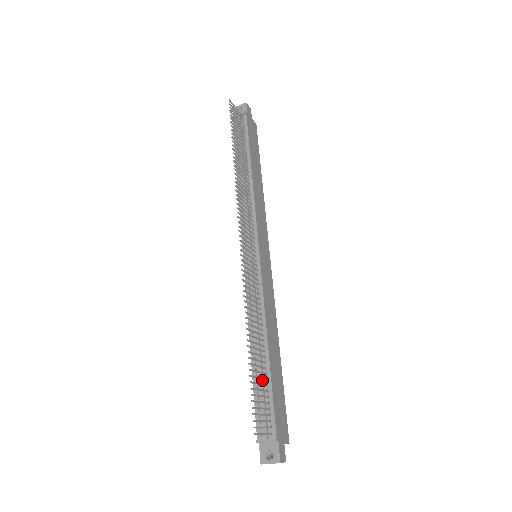
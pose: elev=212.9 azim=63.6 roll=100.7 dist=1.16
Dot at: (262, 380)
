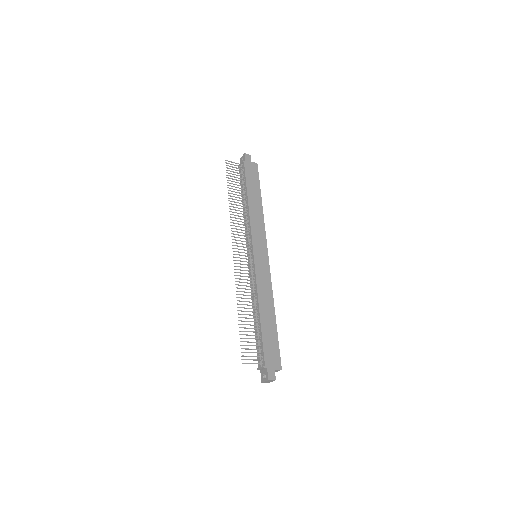
Dot at: (257, 333)
